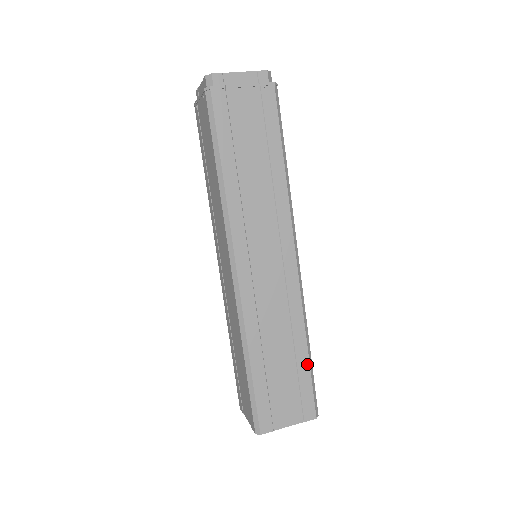
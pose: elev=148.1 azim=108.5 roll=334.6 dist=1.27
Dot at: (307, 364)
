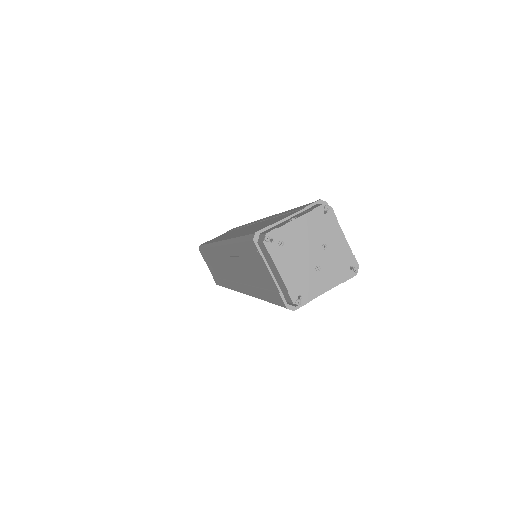
Dot at: occluded
